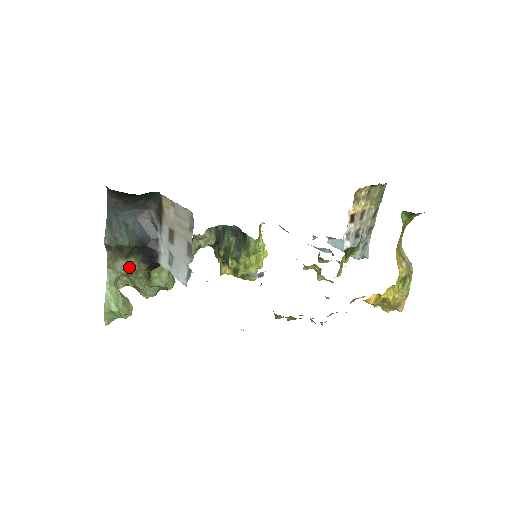
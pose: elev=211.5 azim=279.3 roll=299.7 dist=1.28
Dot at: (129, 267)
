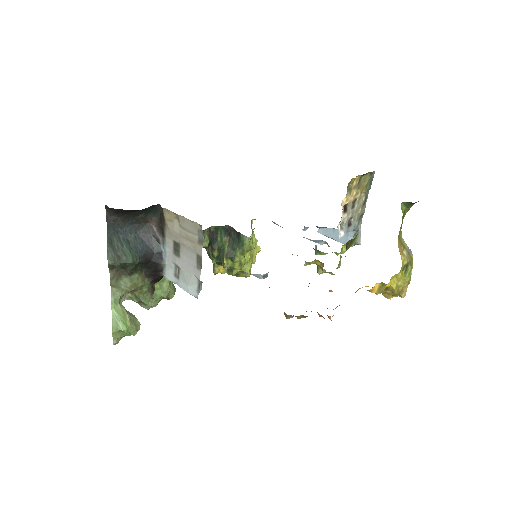
Dot at: (133, 284)
